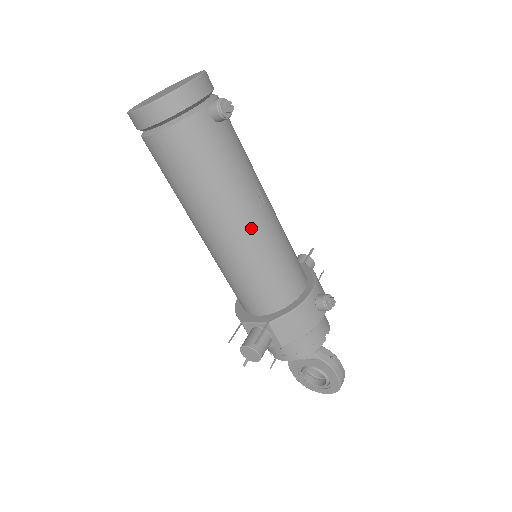
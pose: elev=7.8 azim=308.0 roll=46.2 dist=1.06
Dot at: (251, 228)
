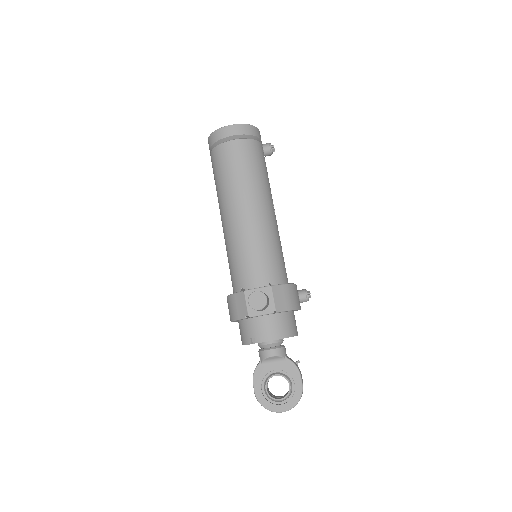
Dot at: (270, 217)
